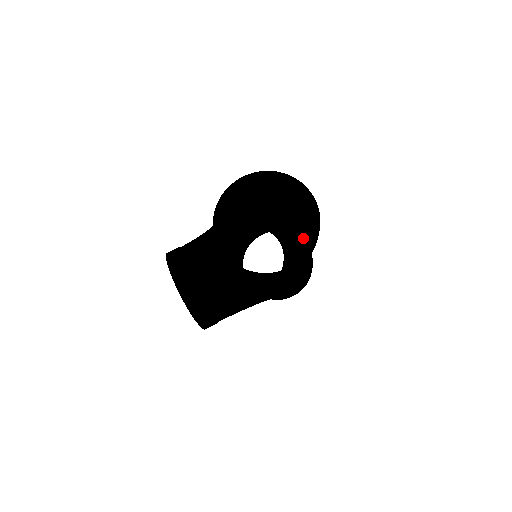
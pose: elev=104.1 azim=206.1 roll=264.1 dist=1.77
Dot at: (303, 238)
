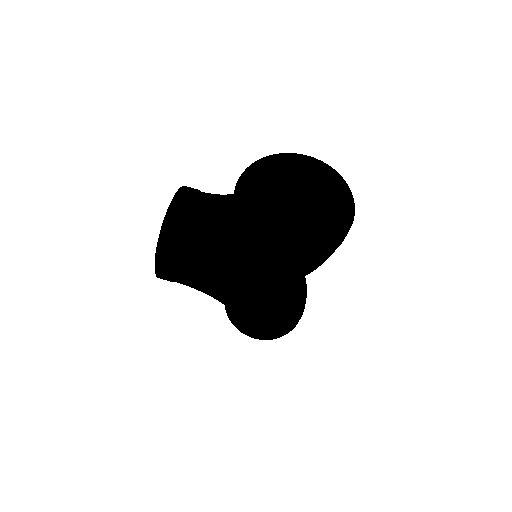
Dot at: occluded
